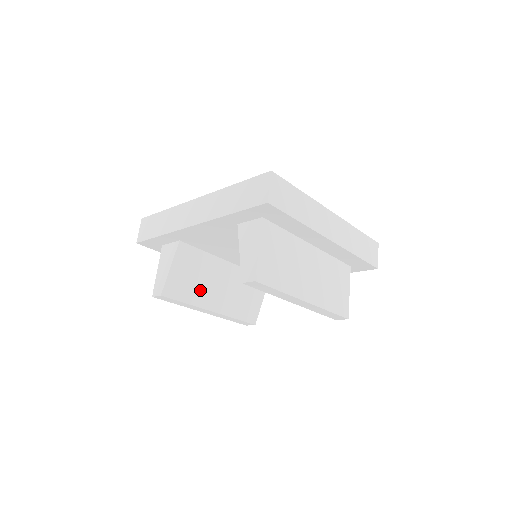
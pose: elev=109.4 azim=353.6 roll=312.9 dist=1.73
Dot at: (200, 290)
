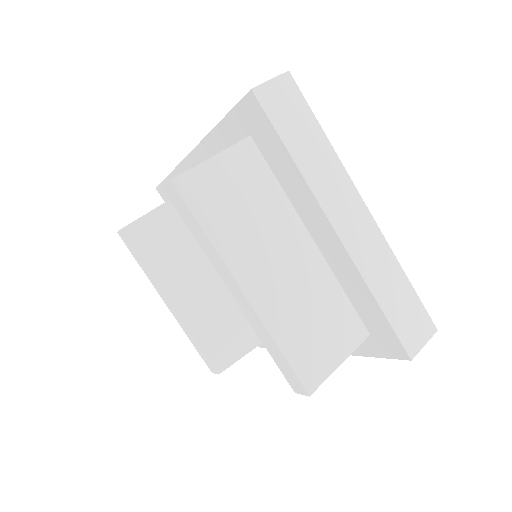
Dot at: (173, 264)
